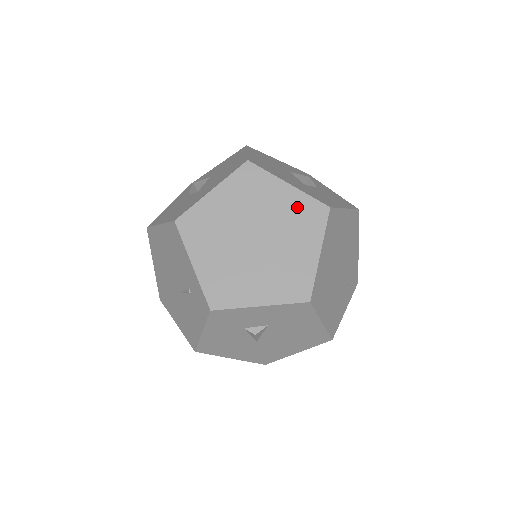
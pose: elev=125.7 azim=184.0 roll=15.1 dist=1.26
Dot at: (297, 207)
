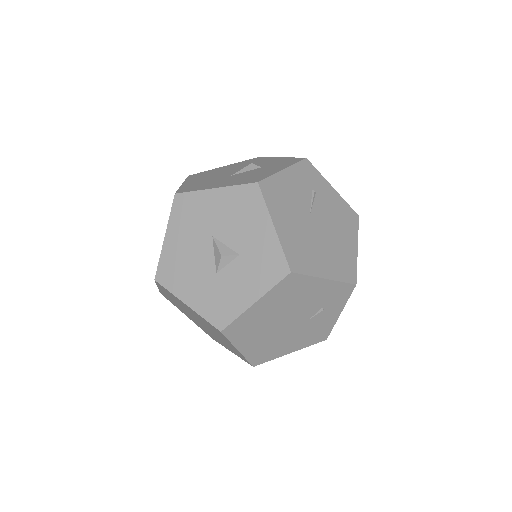
Dot at: (203, 320)
